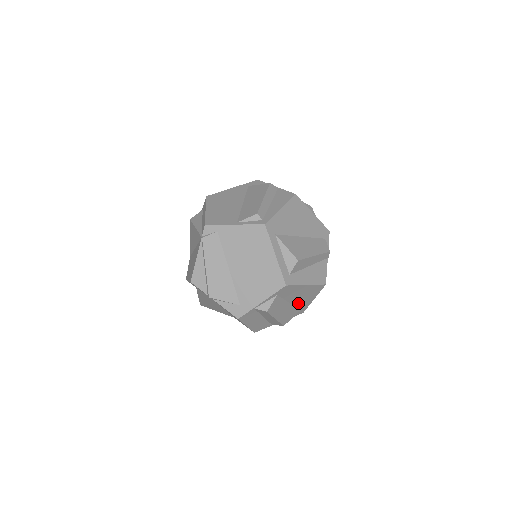
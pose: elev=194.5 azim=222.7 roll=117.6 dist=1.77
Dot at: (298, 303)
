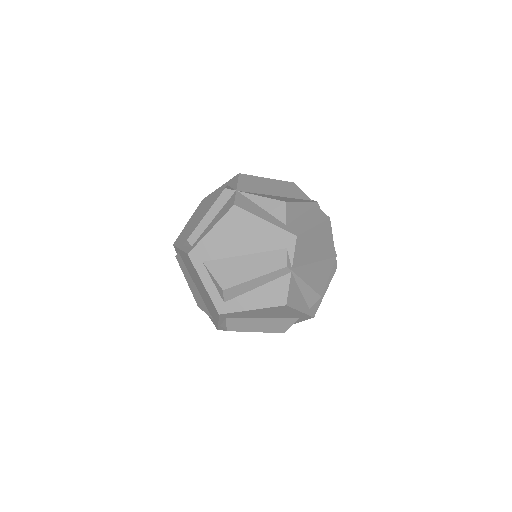
Dot at: (281, 316)
